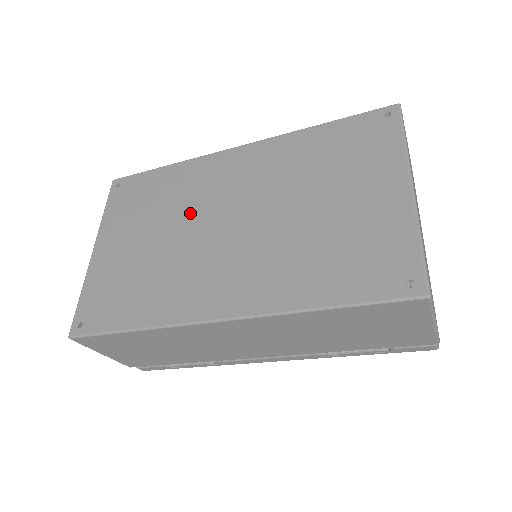
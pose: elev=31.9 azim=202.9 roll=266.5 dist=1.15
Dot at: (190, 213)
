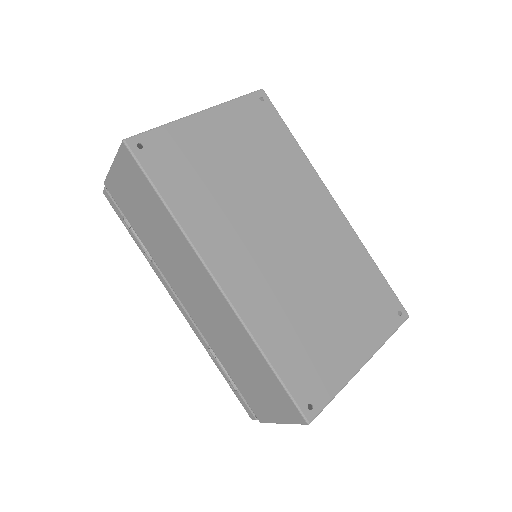
Dot at: (274, 195)
